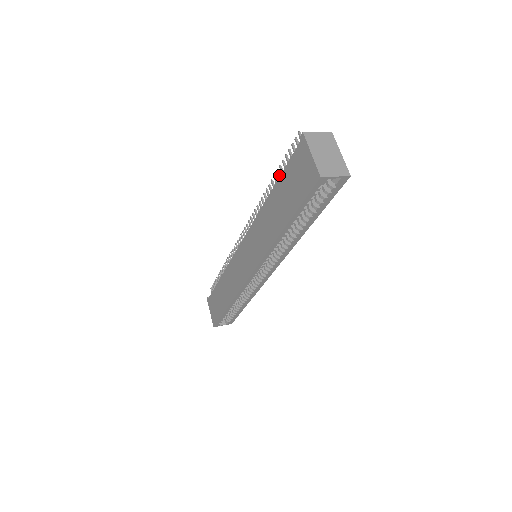
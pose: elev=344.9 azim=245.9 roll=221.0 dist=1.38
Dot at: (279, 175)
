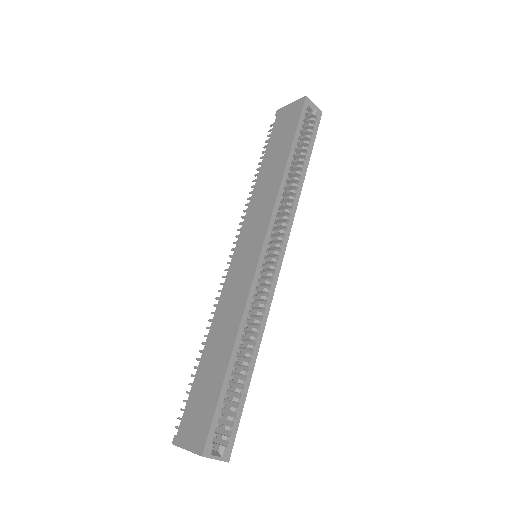
Dot at: occluded
